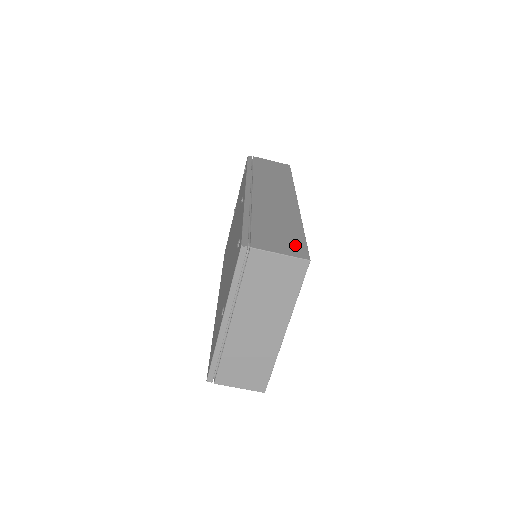
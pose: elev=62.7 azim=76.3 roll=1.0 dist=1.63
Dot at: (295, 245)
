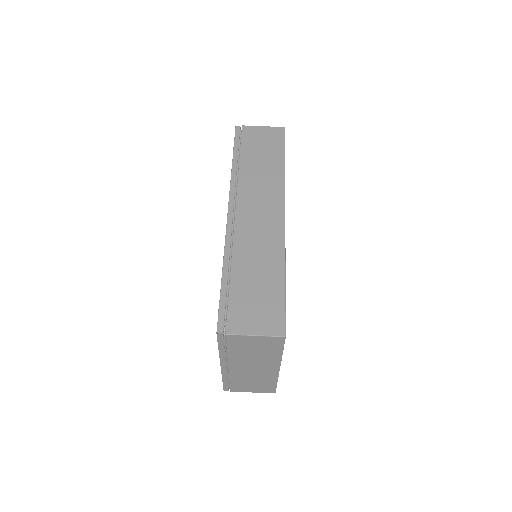
Dot at: (272, 313)
